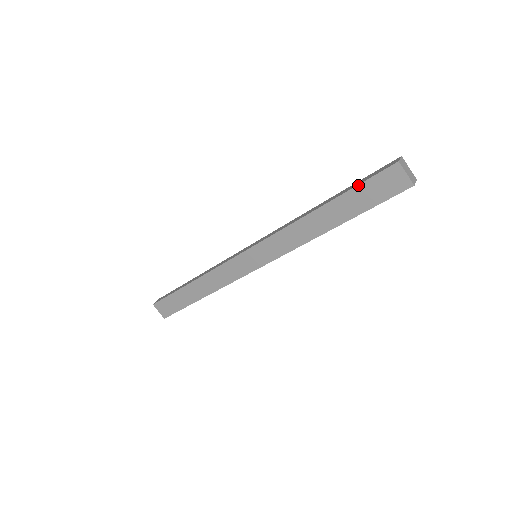
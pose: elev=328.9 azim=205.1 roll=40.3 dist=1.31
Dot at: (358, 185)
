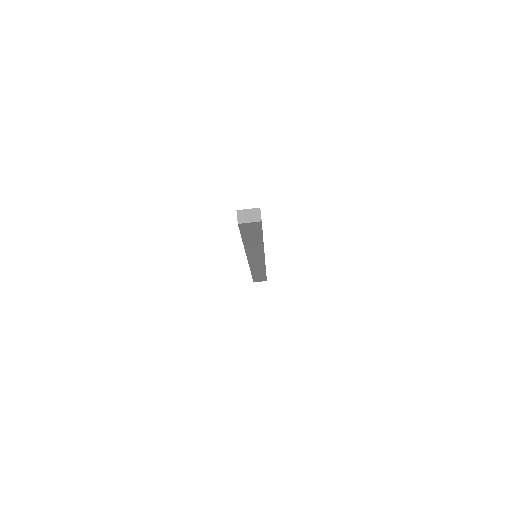
Dot at: (241, 234)
